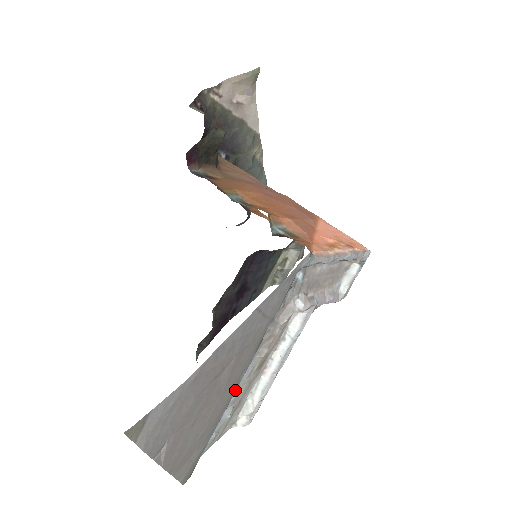
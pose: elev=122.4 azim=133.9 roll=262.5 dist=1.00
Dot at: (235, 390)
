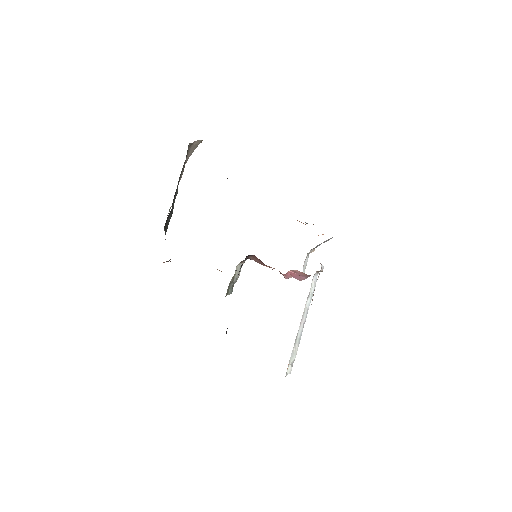
Dot at: occluded
